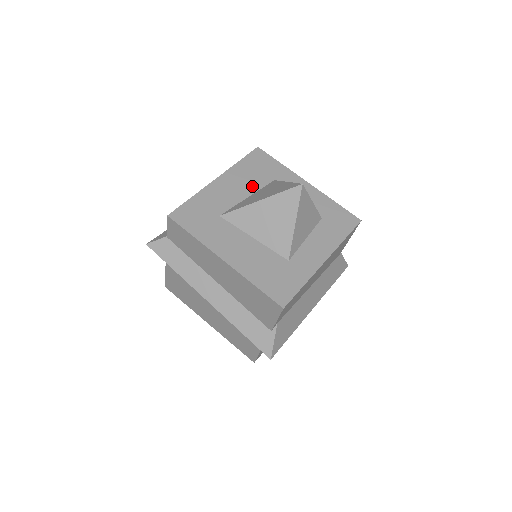
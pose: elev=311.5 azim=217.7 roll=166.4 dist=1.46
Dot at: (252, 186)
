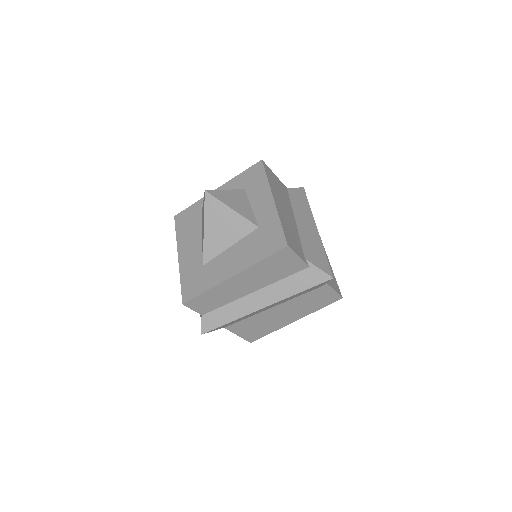
Dot at: (197, 232)
